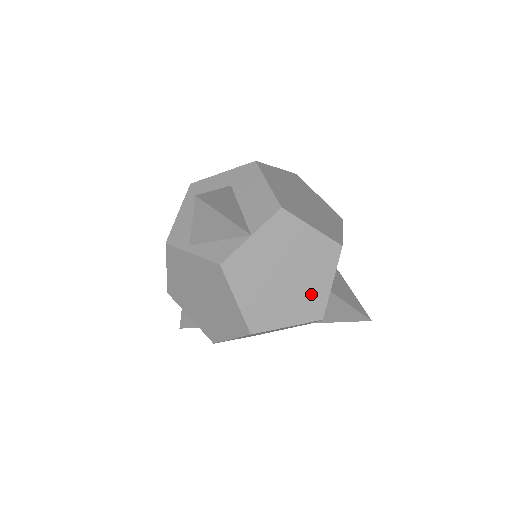
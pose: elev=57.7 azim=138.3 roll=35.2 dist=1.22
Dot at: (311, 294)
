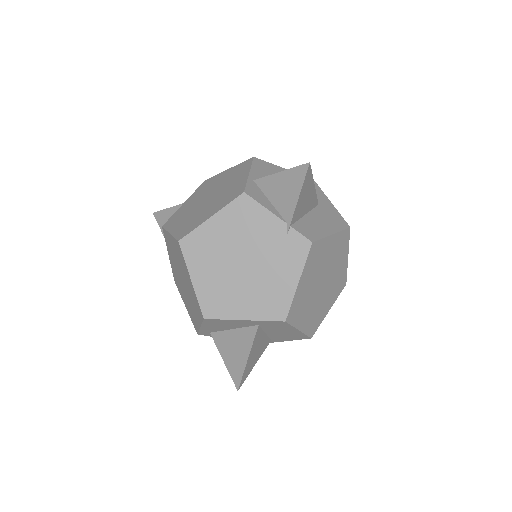
Dot at: (231, 190)
